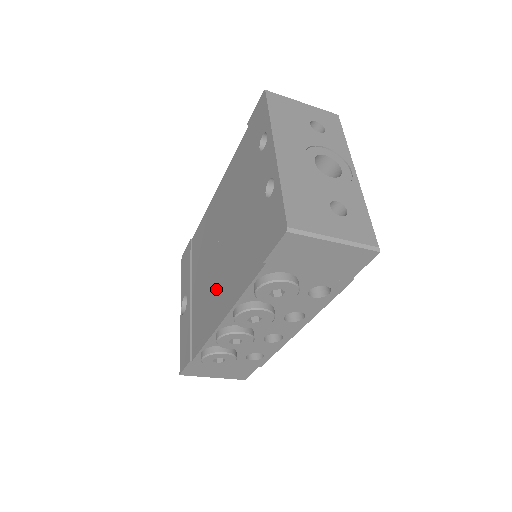
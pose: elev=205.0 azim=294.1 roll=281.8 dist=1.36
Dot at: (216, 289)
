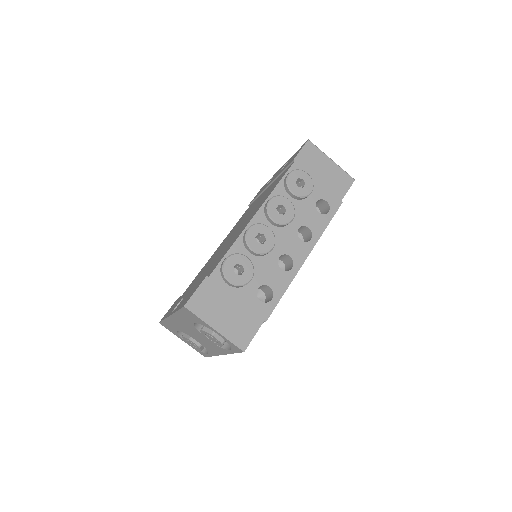
Dot at: (237, 233)
